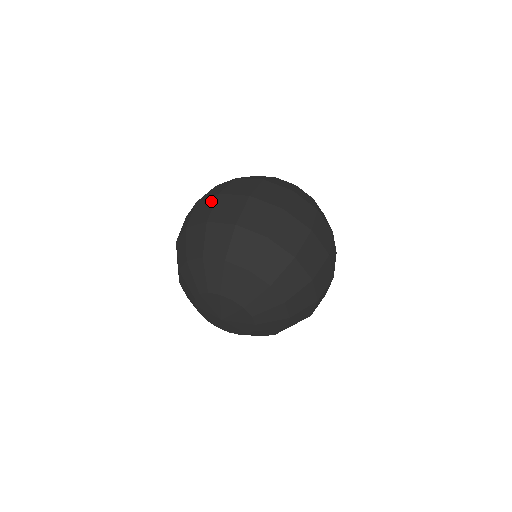
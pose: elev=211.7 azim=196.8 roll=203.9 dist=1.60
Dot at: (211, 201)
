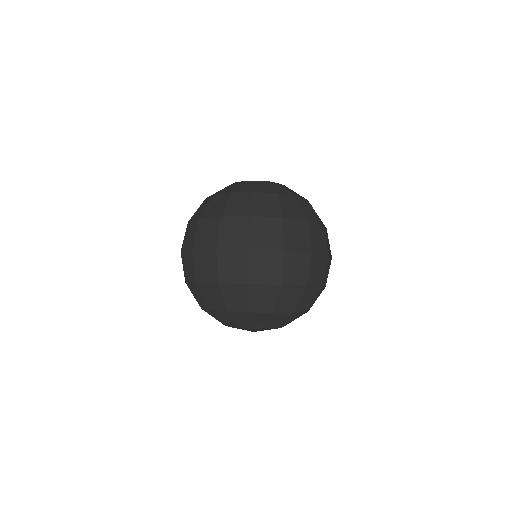
Dot at: (276, 258)
